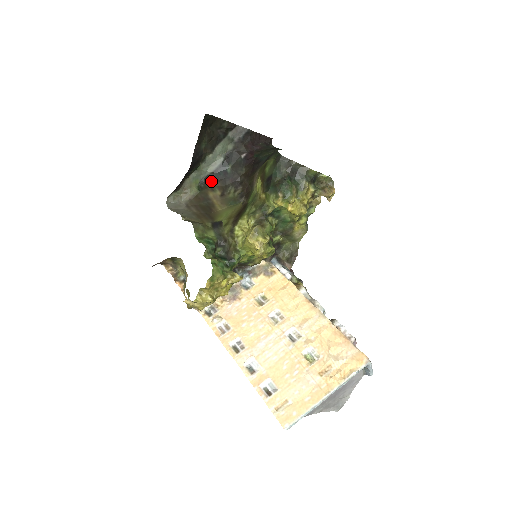
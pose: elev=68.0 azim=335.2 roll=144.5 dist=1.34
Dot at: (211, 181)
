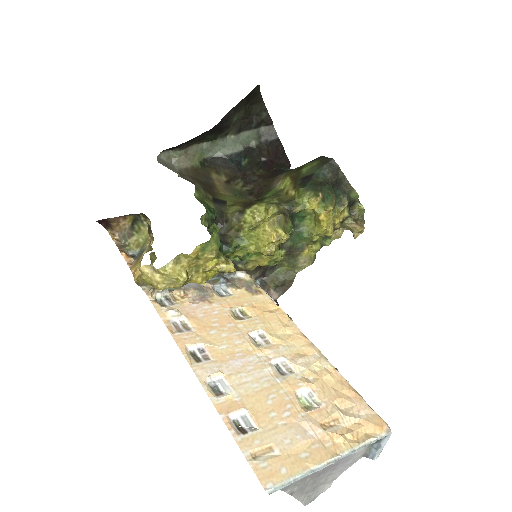
Dot at: (219, 164)
